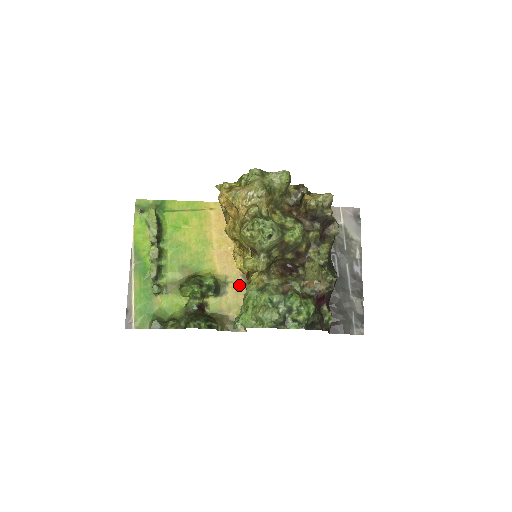
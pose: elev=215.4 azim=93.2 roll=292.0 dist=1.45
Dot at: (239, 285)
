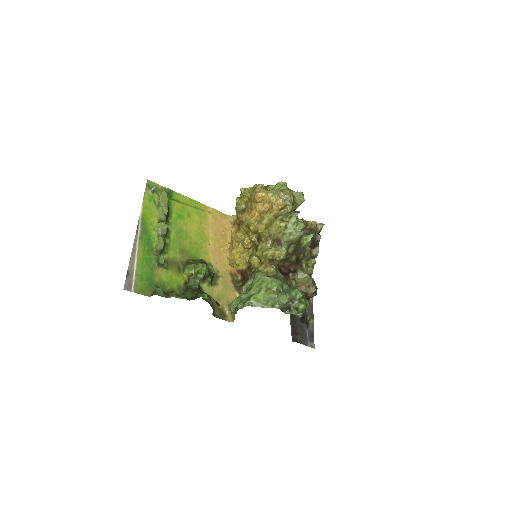
Dot at: (227, 281)
